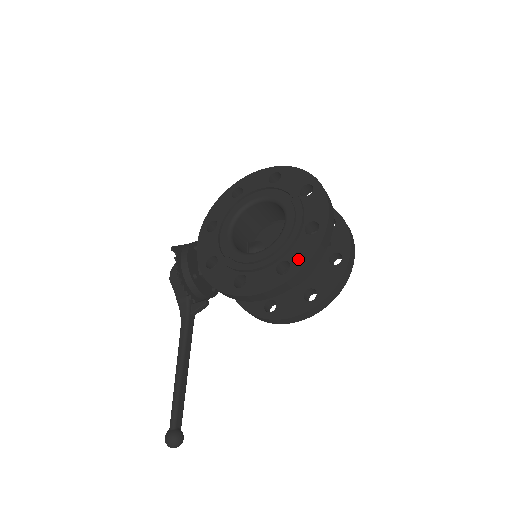
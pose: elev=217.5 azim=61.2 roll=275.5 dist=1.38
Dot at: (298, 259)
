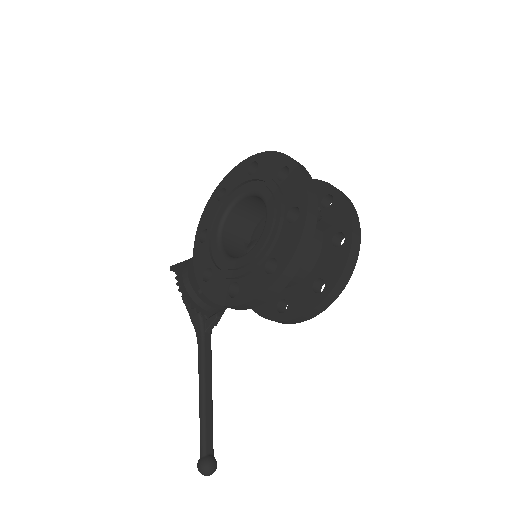
Dot at: (284, 253)
